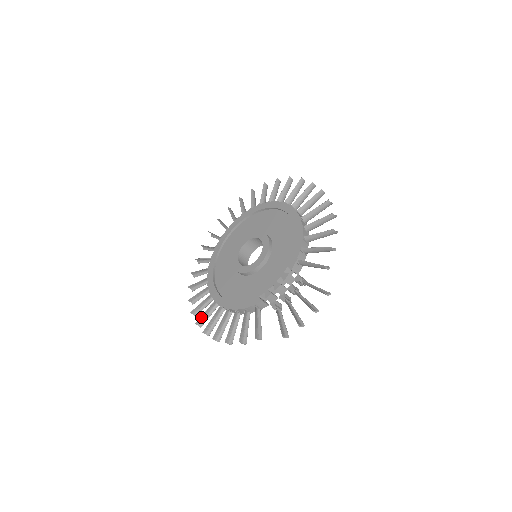
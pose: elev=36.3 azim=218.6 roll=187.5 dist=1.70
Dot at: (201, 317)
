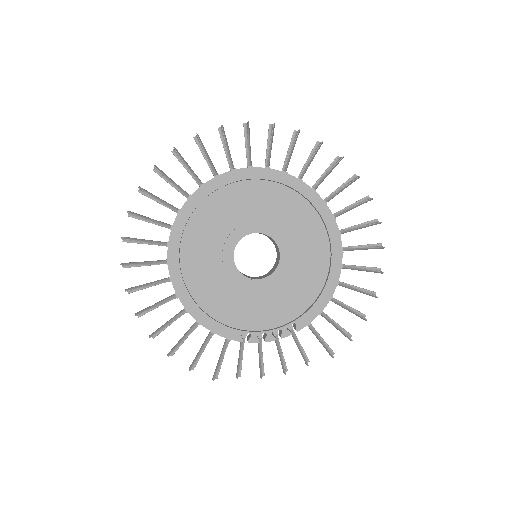
Dot at: (139, 287)
